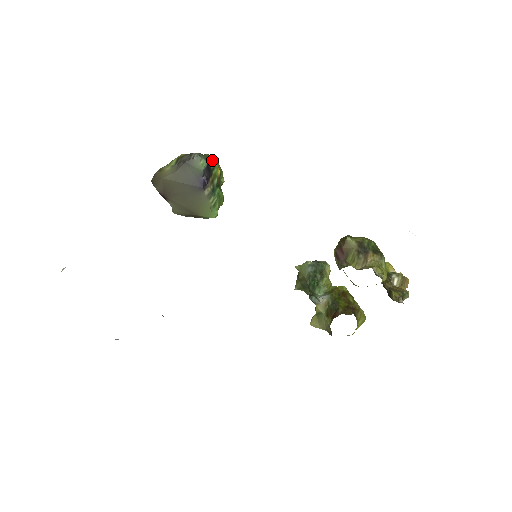
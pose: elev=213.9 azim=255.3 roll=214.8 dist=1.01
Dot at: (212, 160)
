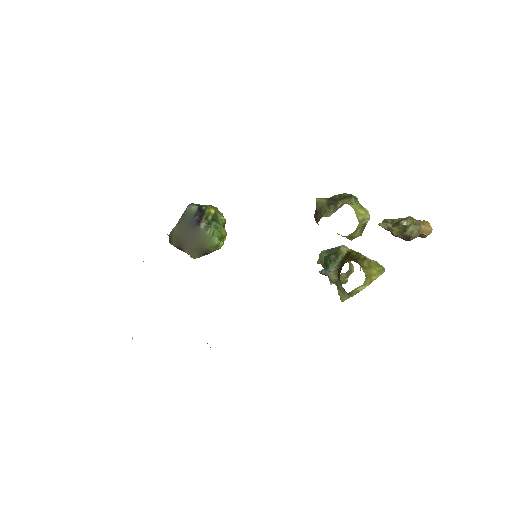
Dot at: (205, 206)
